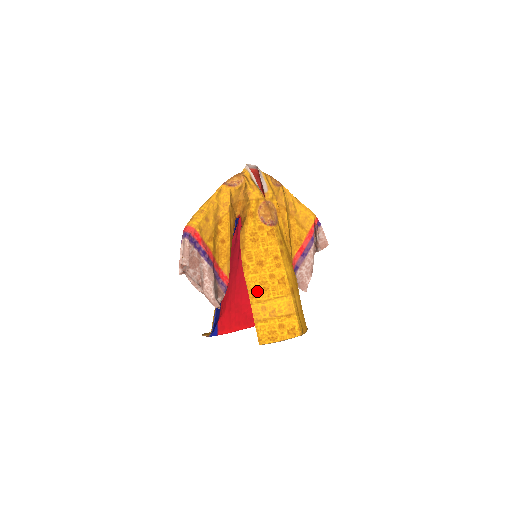
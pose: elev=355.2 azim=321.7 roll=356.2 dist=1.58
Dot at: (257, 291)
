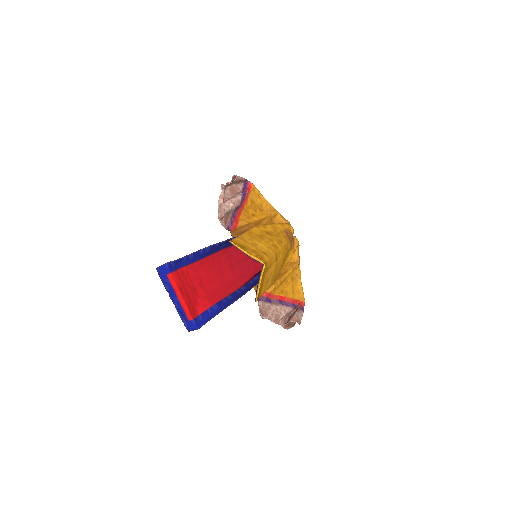
Dot at: (254, 234)
